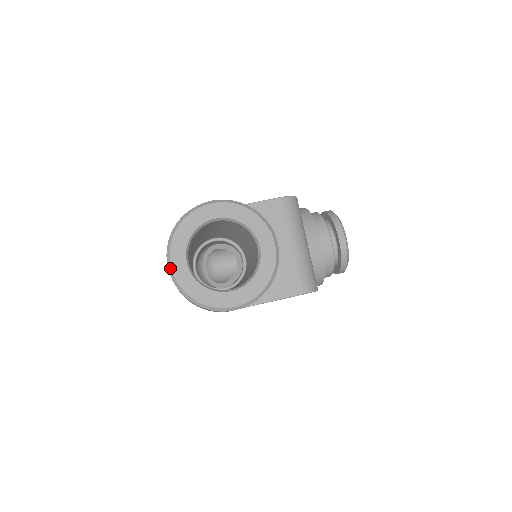
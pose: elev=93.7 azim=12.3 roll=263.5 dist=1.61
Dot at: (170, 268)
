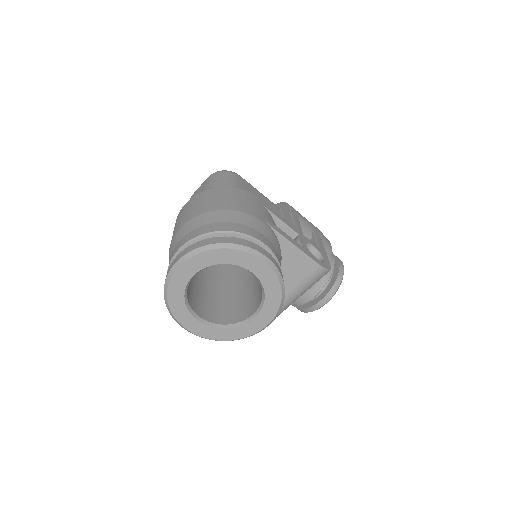
Dot at: (176, 267)
